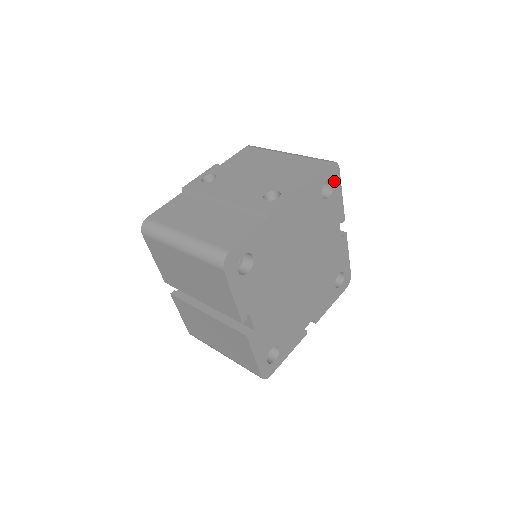
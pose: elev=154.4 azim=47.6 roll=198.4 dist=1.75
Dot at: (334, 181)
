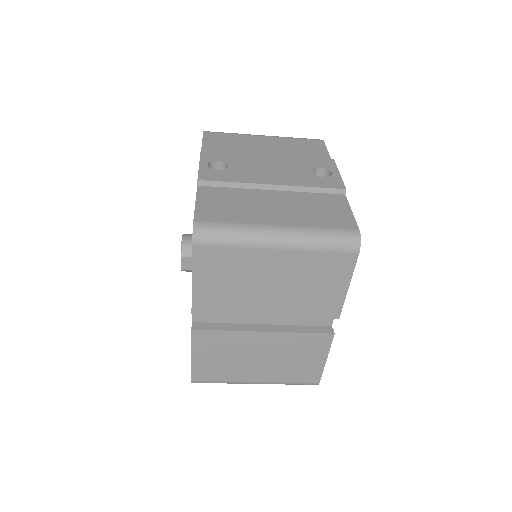
Dot at: occluded
